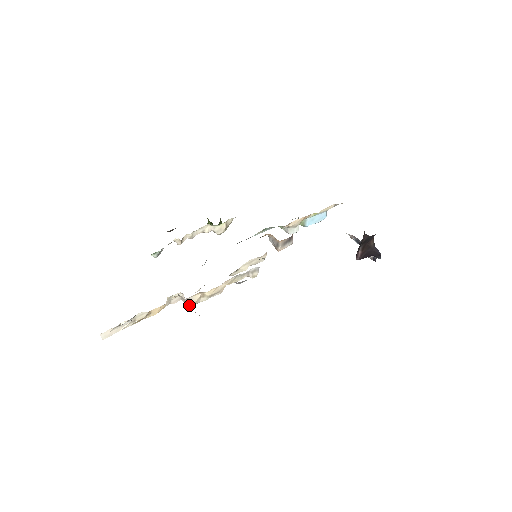
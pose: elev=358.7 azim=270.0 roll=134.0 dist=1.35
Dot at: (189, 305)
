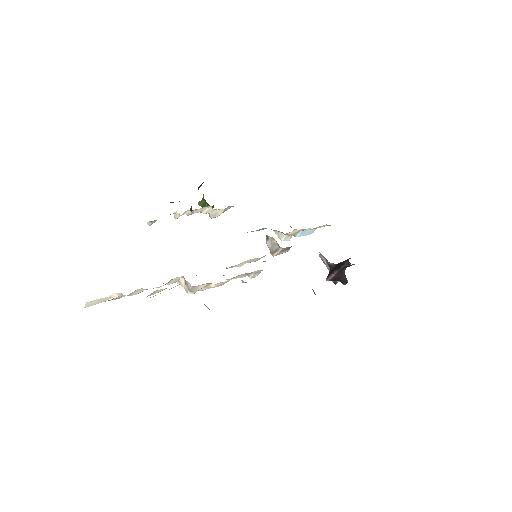
Dot at: (190, 292)
